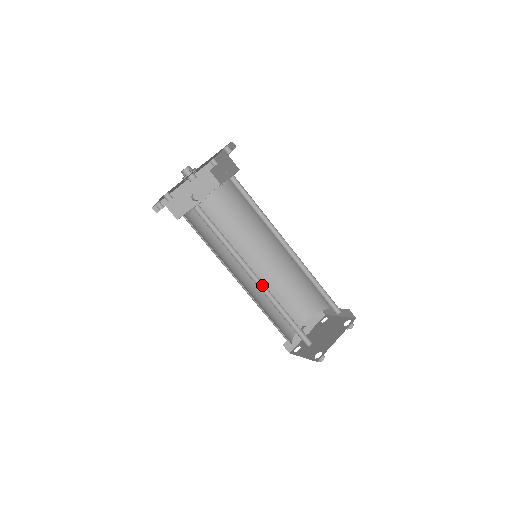
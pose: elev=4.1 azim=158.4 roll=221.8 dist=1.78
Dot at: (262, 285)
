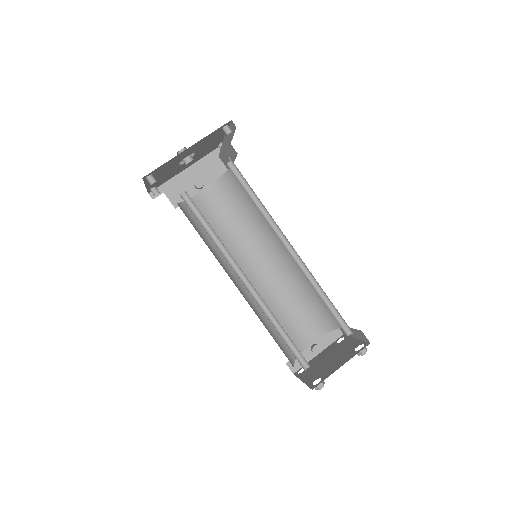
Dot at: (254, 290)
